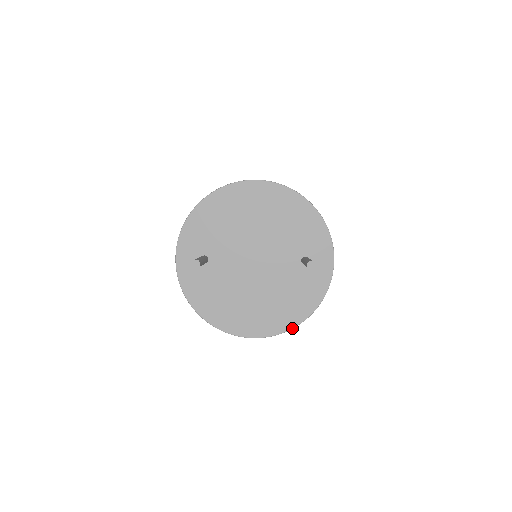
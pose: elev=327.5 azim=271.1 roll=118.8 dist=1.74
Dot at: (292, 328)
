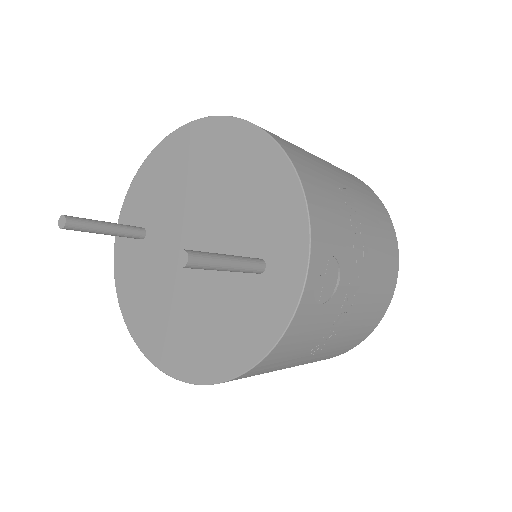
Dot at: (217, 382)
